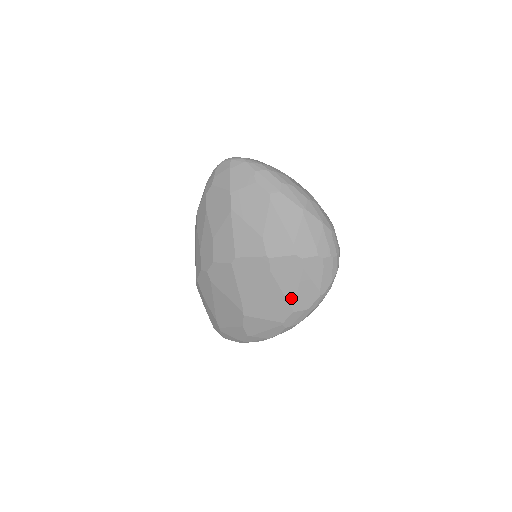
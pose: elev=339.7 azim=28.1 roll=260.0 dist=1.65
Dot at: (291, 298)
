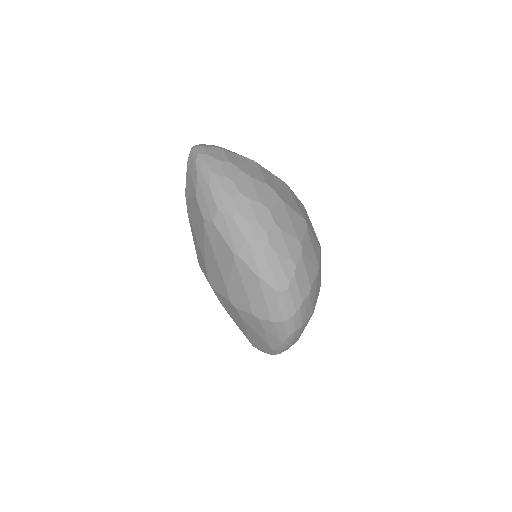
Dot at: (245, 333)
